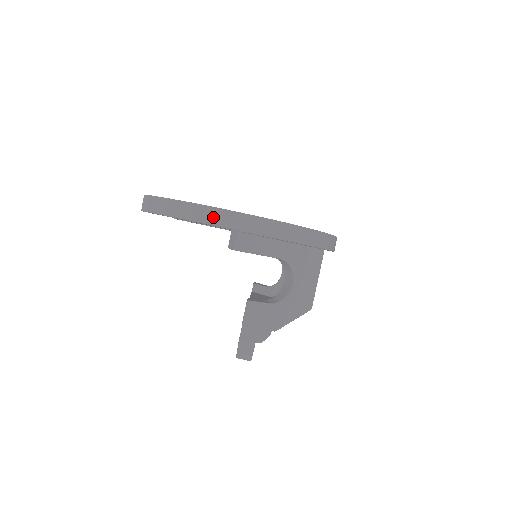
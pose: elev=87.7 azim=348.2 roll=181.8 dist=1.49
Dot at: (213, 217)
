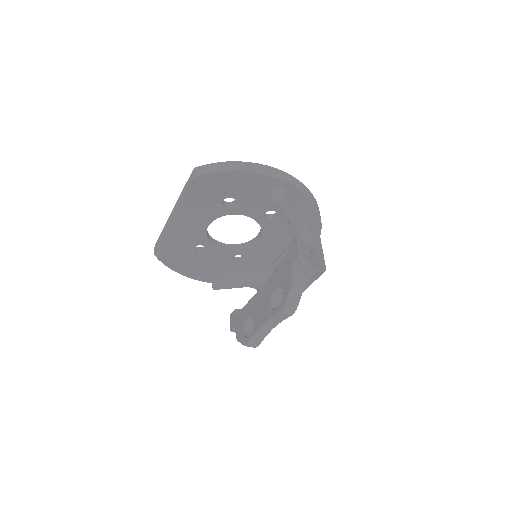
Dot at: (267, 170)
